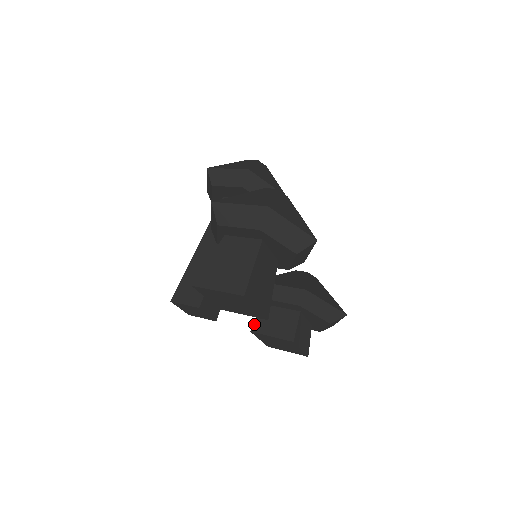
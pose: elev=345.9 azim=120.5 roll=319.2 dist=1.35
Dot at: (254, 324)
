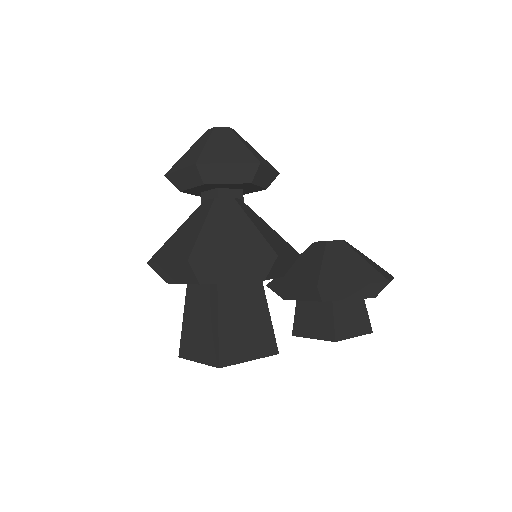
Dot at: (293, 326)
